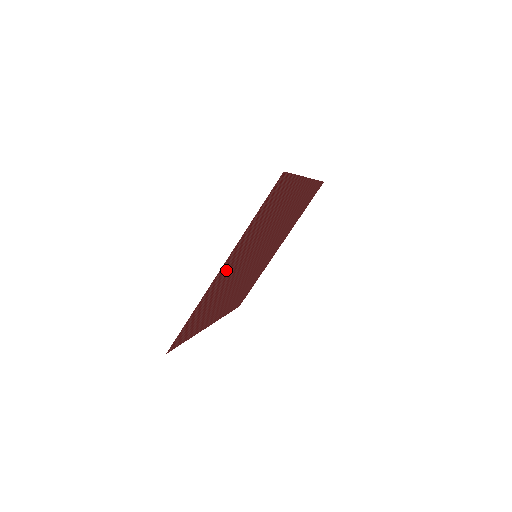
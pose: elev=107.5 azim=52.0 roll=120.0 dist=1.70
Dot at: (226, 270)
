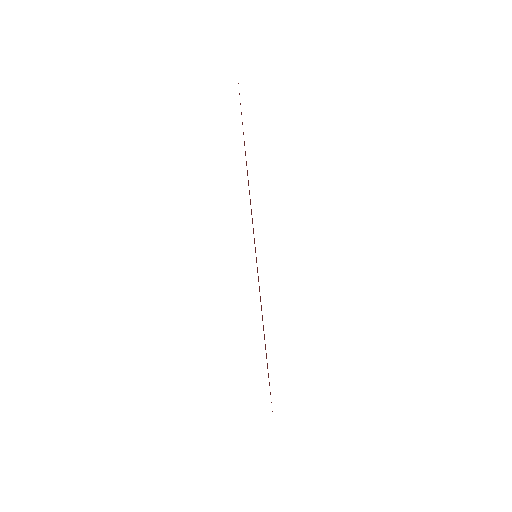
Dot at: occluded
